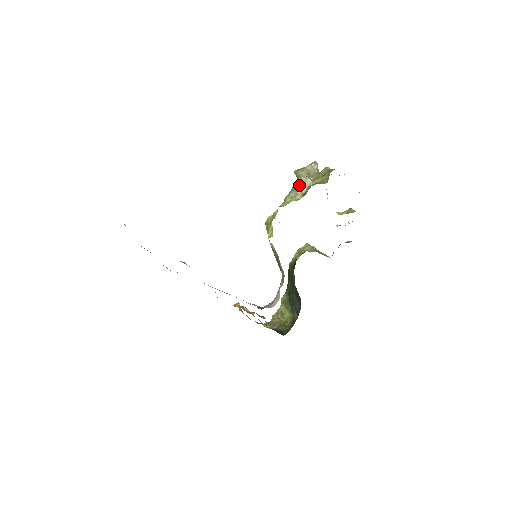
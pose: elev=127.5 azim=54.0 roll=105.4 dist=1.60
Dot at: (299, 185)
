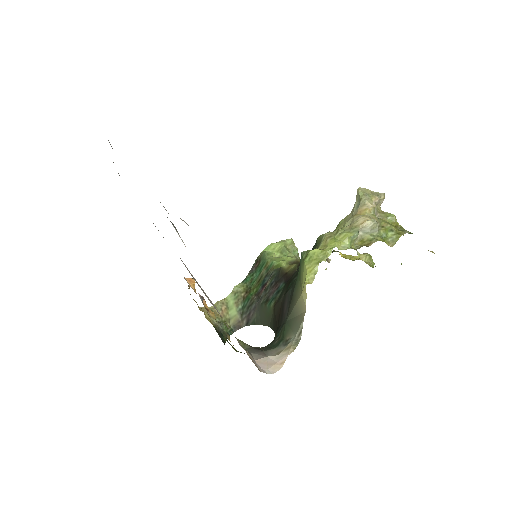
Dot at: (365, 228)
